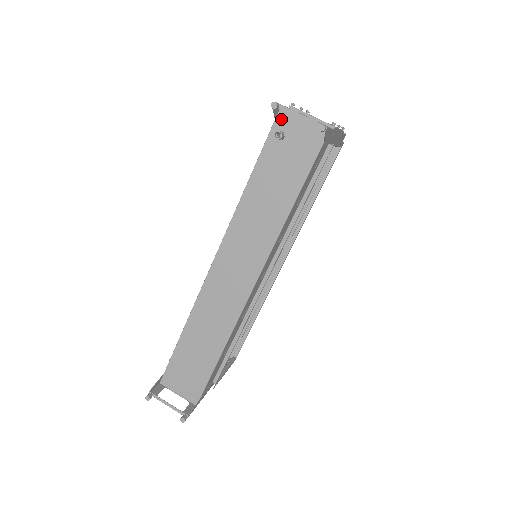
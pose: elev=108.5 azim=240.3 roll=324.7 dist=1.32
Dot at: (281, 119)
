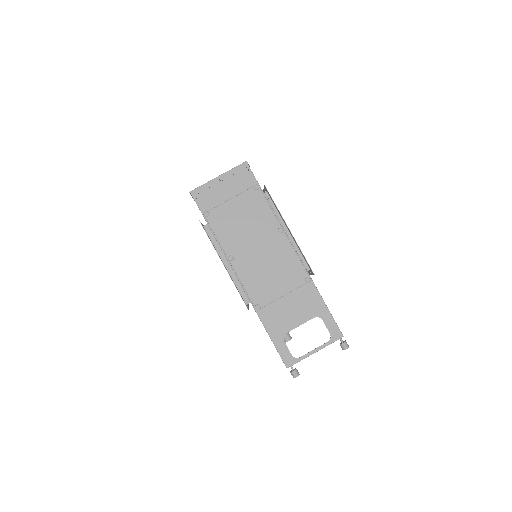
Dot at: occluded
